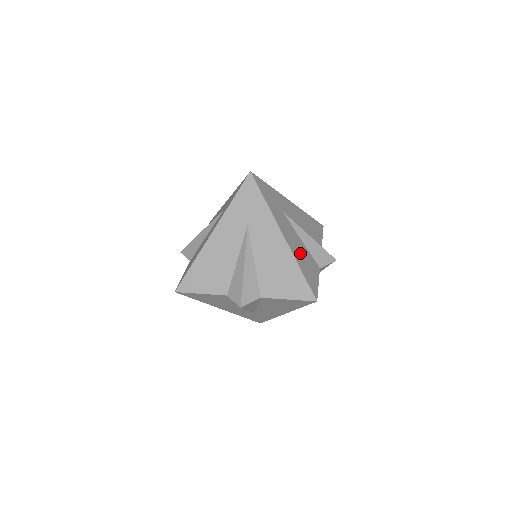
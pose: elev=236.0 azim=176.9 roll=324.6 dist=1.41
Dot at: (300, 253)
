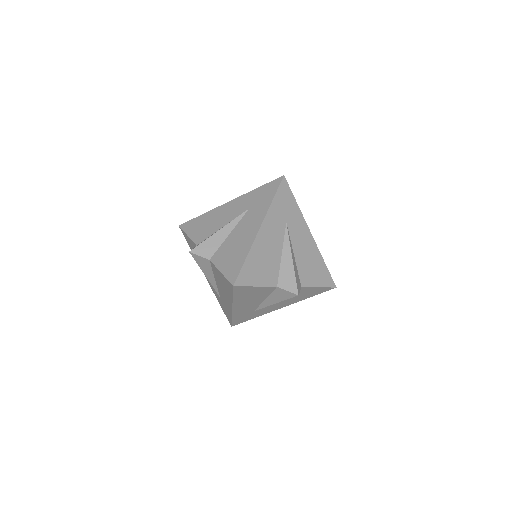
Dot at: occluded
